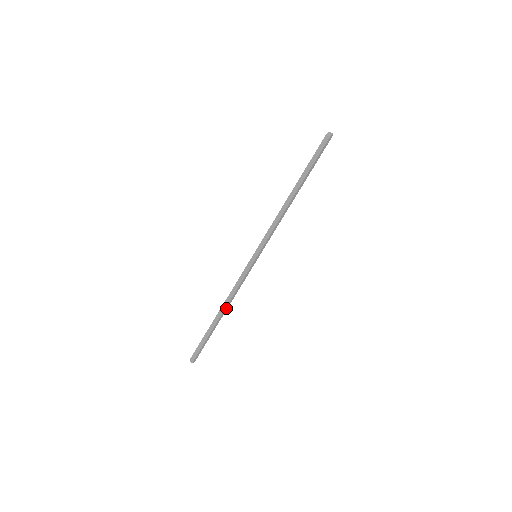
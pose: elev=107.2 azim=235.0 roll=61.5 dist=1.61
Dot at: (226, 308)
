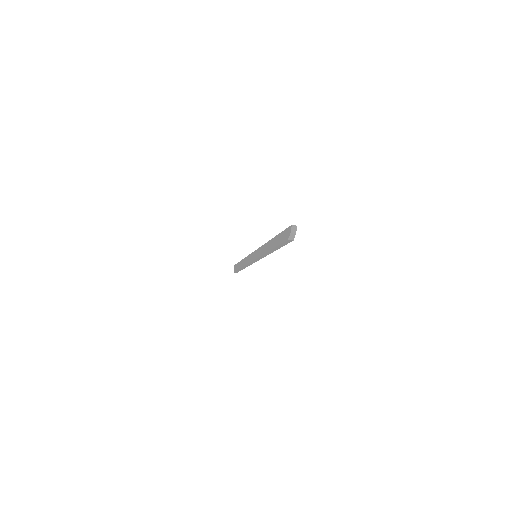
Dot at: occluded
